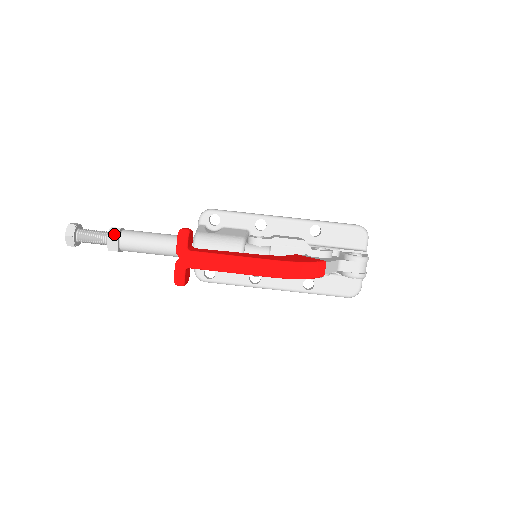
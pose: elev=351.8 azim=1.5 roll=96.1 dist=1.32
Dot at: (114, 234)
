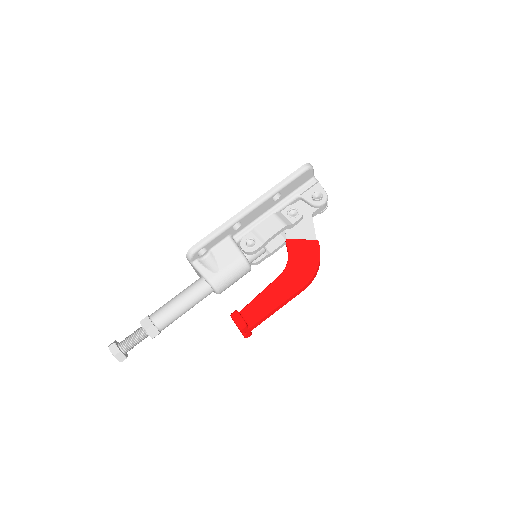
Dot at: (154, 332)
